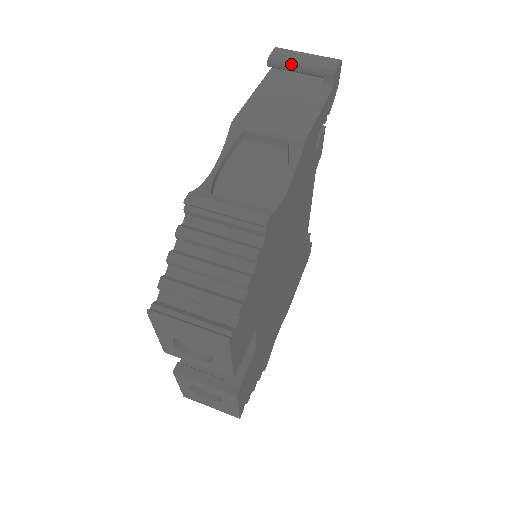
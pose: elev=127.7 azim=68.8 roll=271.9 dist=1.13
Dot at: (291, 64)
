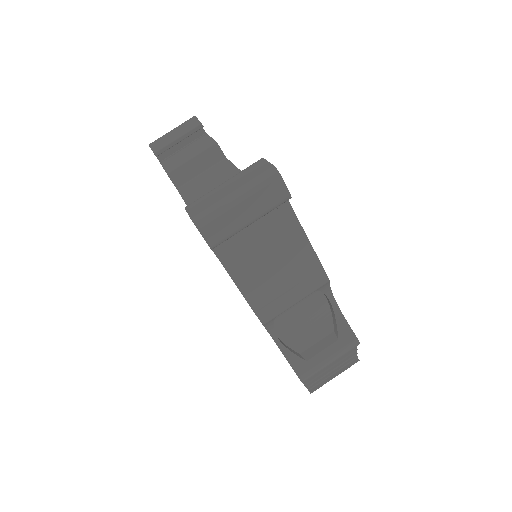
Dot at: occluded
